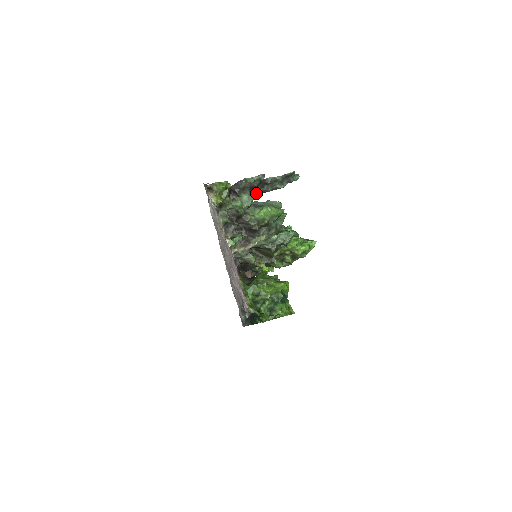
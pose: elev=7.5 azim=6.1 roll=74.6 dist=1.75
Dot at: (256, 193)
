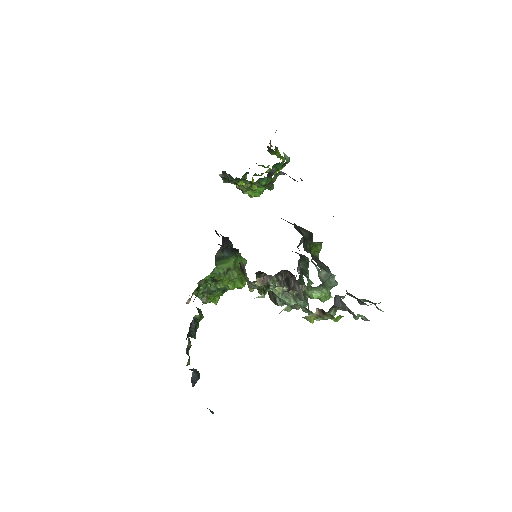
Dot at: (340, 296)
